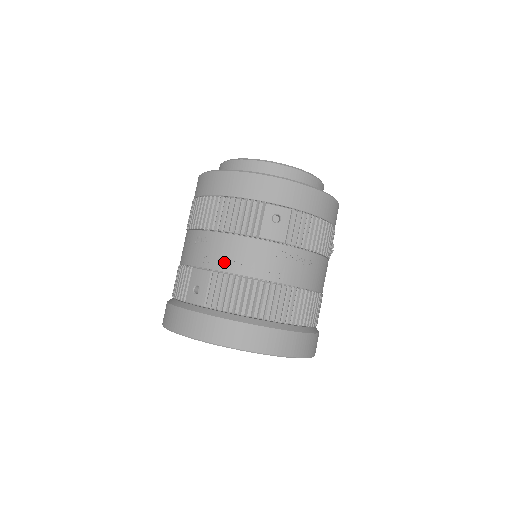
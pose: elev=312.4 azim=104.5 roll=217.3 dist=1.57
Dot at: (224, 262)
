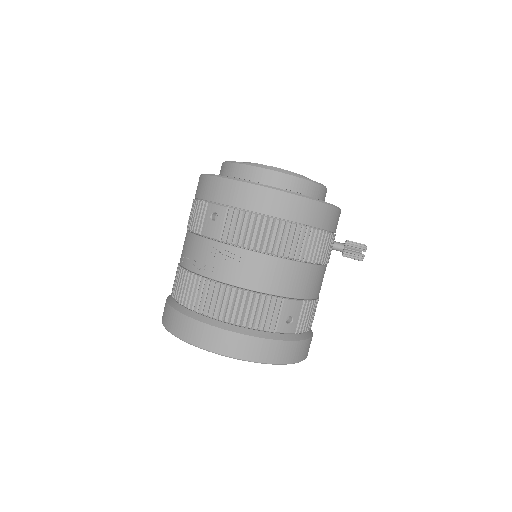
Dot at: (184, 257)
